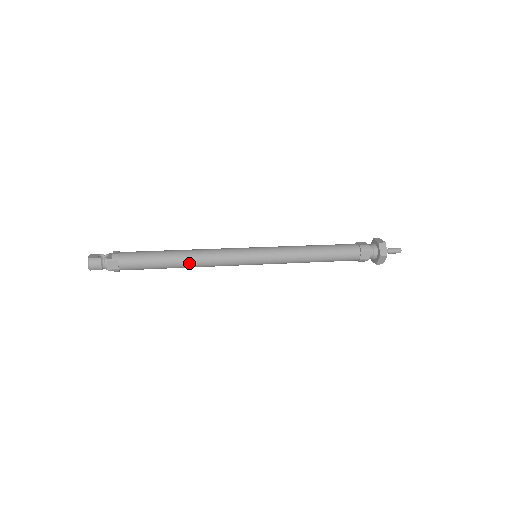
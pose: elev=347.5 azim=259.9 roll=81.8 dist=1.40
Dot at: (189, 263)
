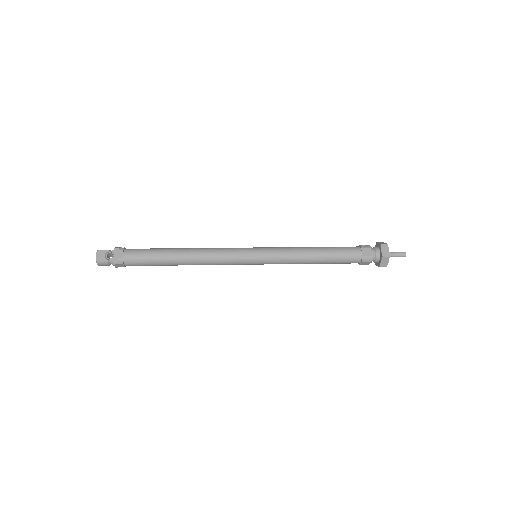
Dot at: occluded
